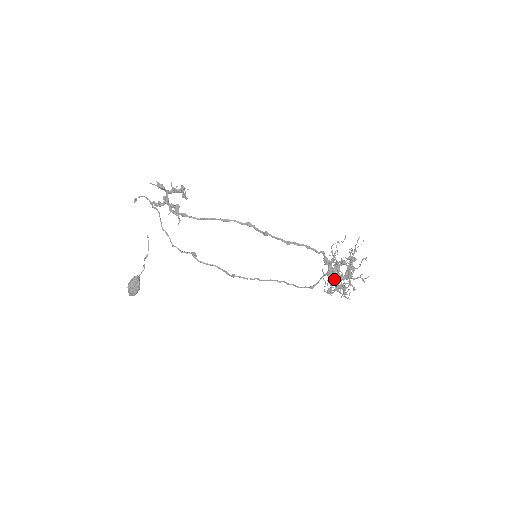
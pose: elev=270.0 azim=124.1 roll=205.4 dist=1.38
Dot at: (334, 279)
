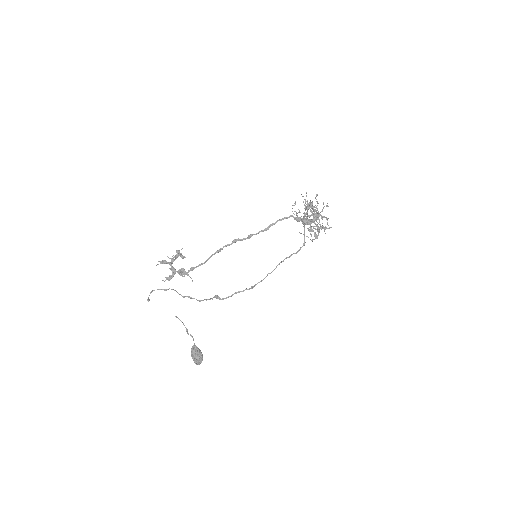
Dot at: occluded
